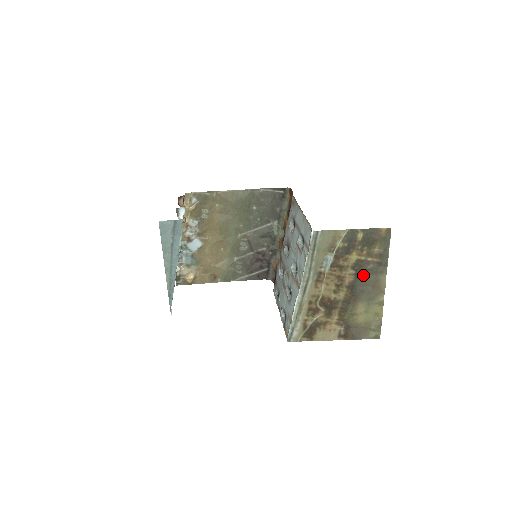
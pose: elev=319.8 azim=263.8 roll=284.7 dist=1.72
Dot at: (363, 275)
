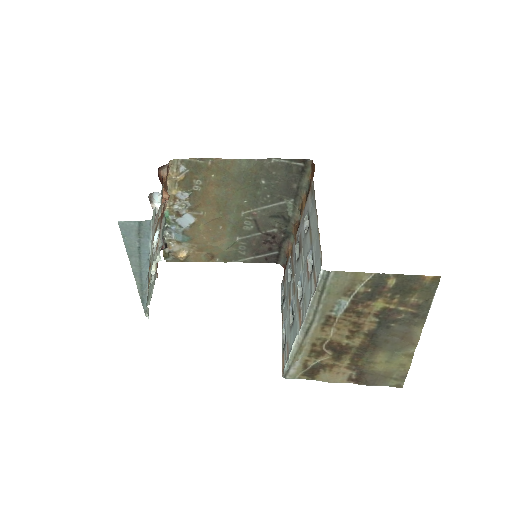
Dot at: (389, 324)
